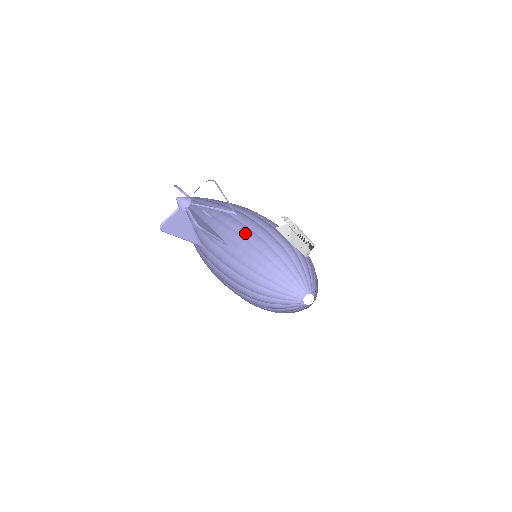
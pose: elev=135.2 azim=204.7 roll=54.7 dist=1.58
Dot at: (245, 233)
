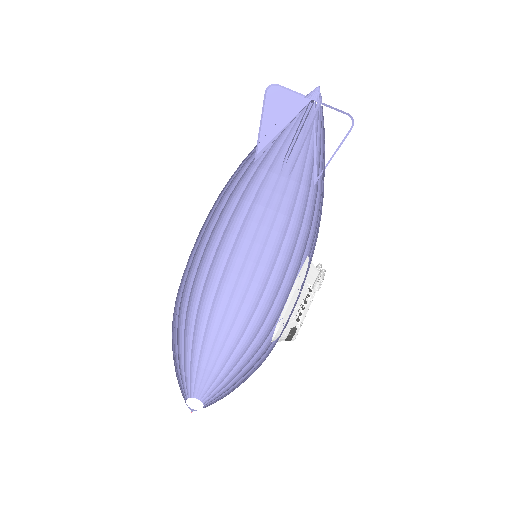
Dot at: (253, 252)
